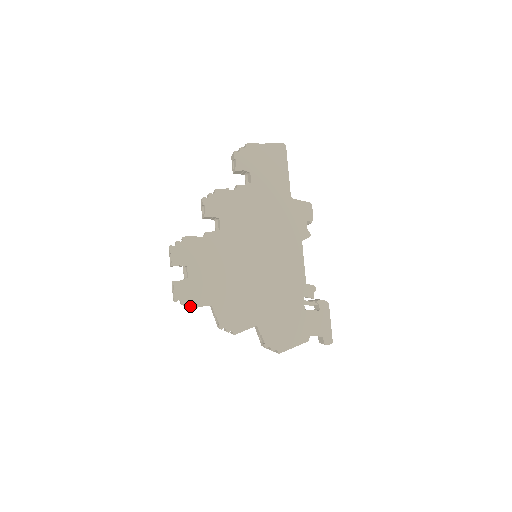
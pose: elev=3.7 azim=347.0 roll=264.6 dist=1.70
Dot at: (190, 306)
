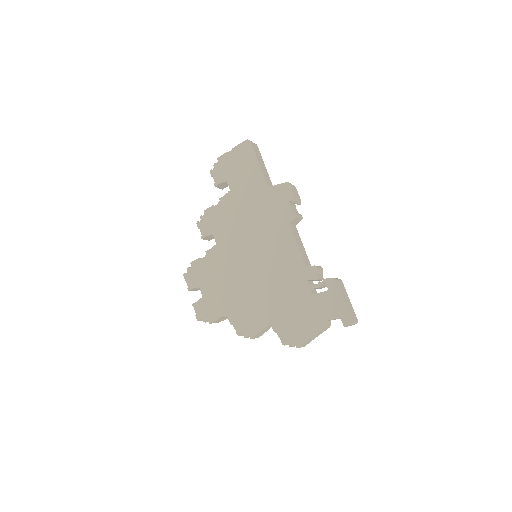
Dot at: (210, 322)
